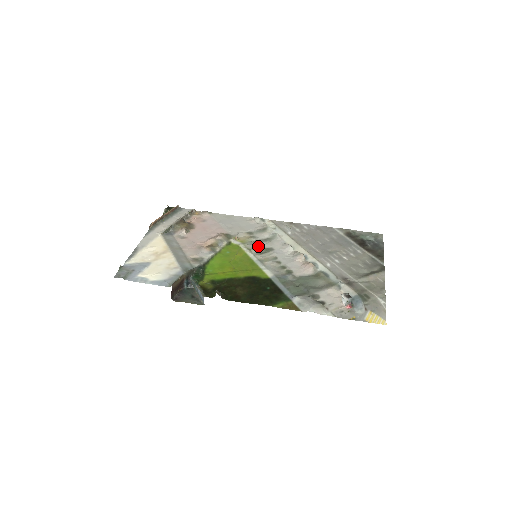
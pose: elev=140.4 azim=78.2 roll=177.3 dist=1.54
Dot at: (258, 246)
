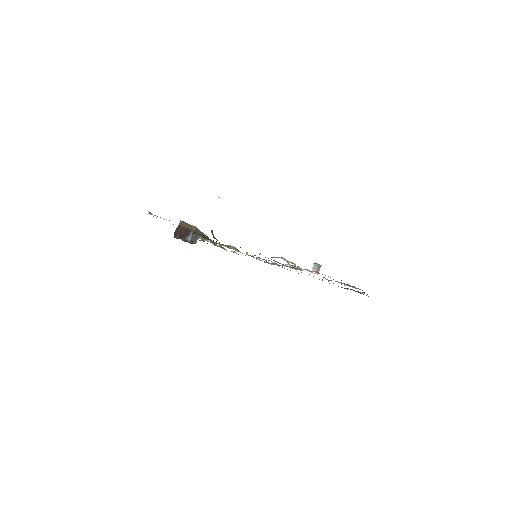
Dot at: occluded
